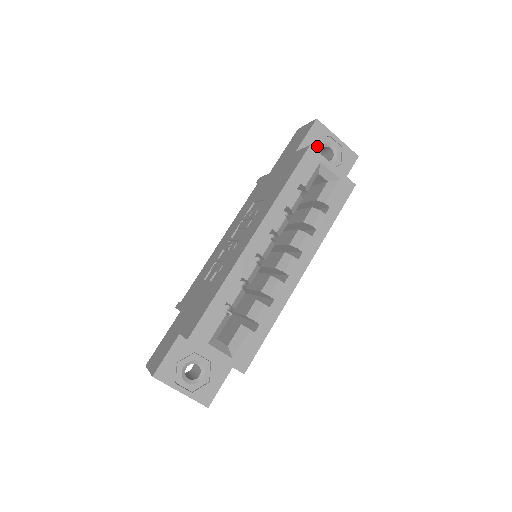
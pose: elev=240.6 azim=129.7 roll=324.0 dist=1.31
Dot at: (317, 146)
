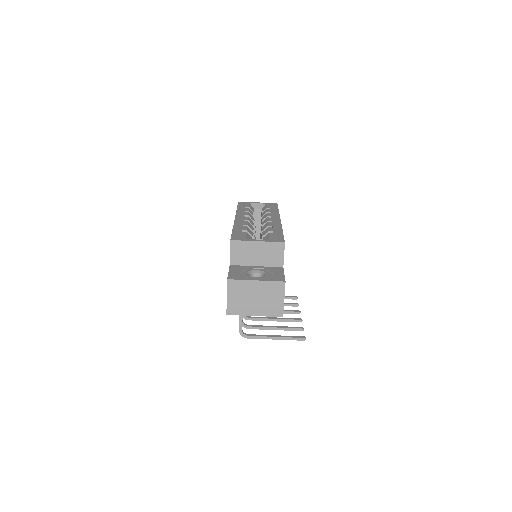
Dot at: occluded
